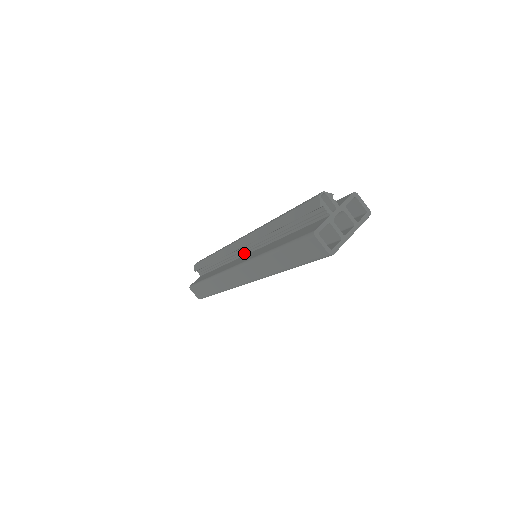
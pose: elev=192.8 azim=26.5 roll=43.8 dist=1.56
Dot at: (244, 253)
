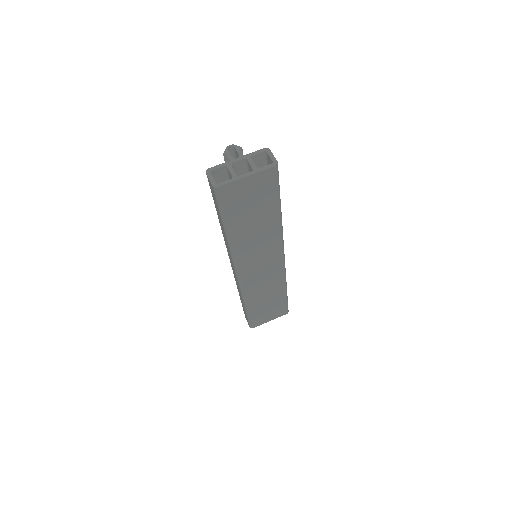
Dot at: occluded
